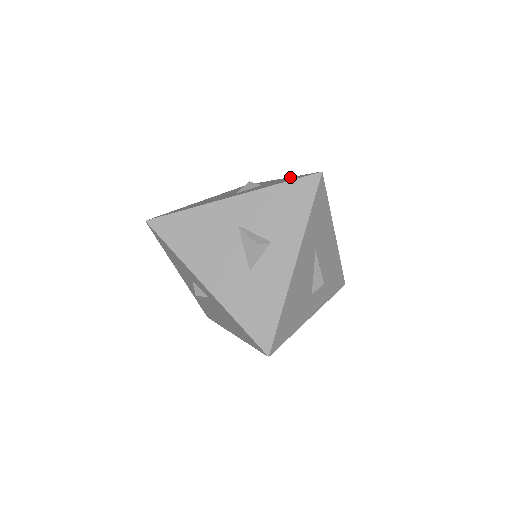
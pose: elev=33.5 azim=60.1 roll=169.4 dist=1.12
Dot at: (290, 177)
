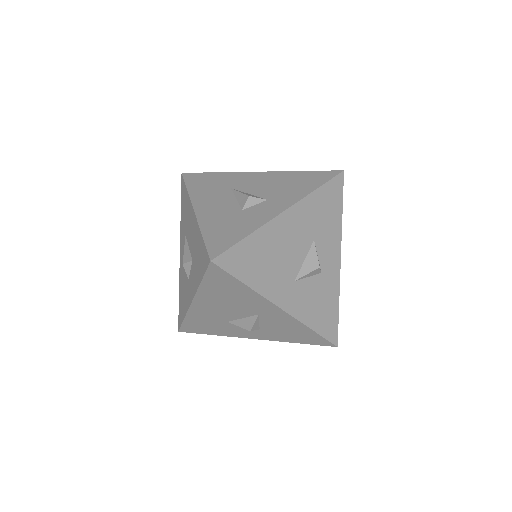
Dot at: (337, 293)
